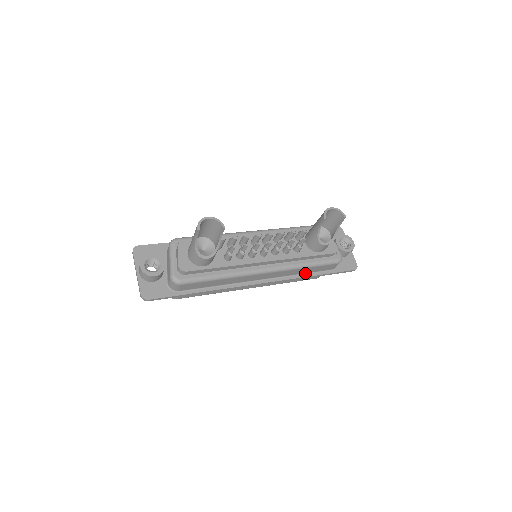
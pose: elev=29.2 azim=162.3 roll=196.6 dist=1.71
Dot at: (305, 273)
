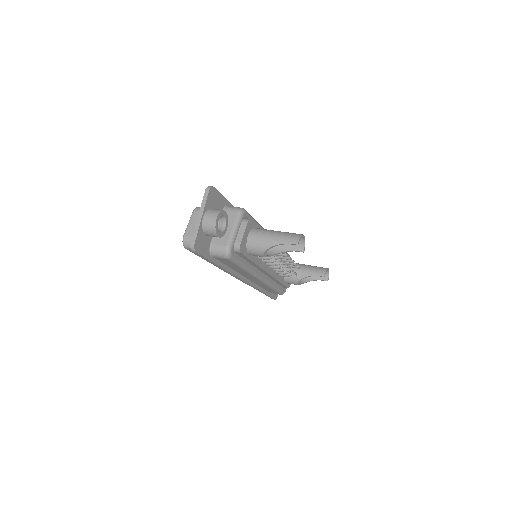
Dot at: (261, 287)
